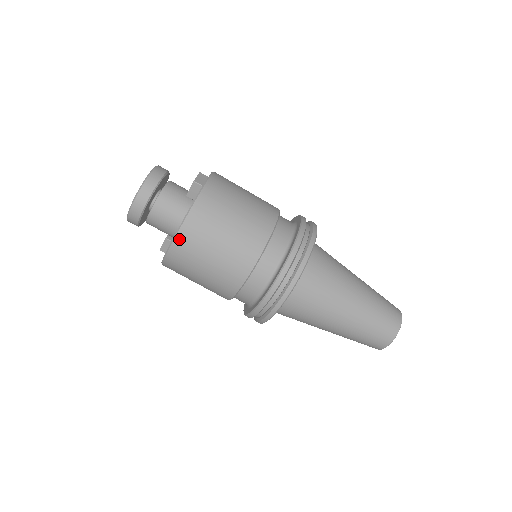
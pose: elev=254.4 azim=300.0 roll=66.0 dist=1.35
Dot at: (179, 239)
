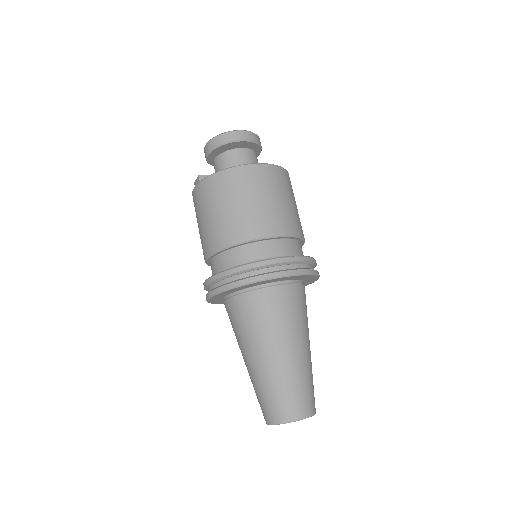
Dot at: (272, 168)
